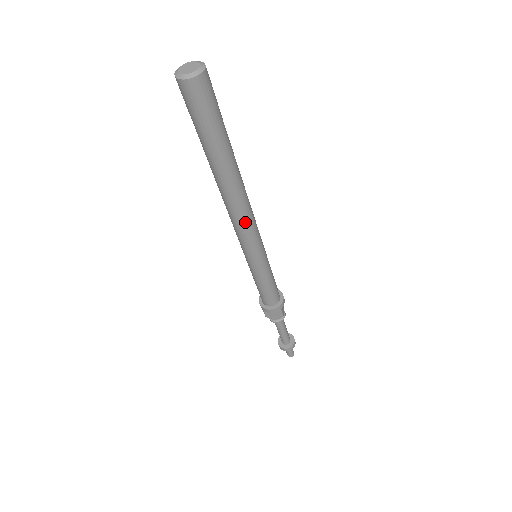
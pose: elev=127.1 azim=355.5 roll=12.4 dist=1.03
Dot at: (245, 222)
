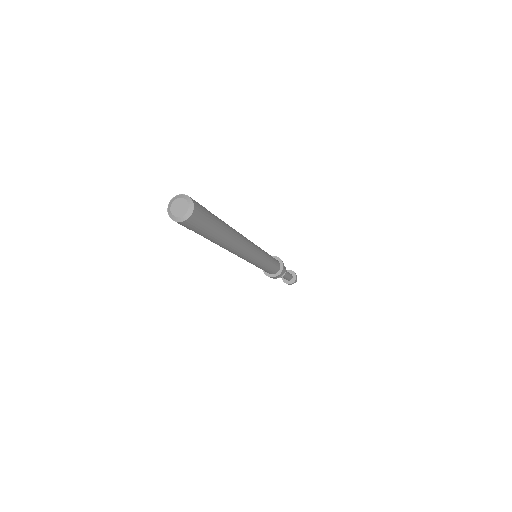
Dot at: (248, 250)
